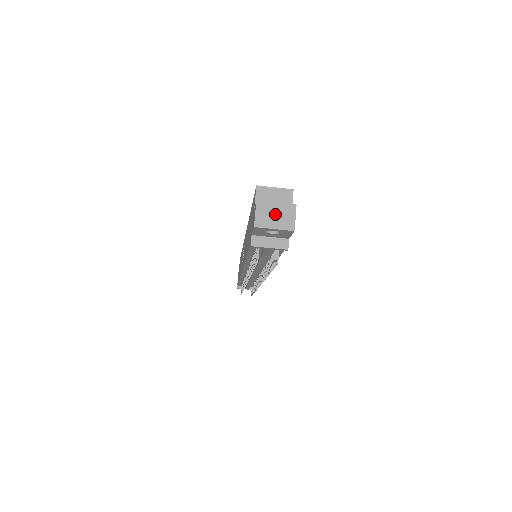
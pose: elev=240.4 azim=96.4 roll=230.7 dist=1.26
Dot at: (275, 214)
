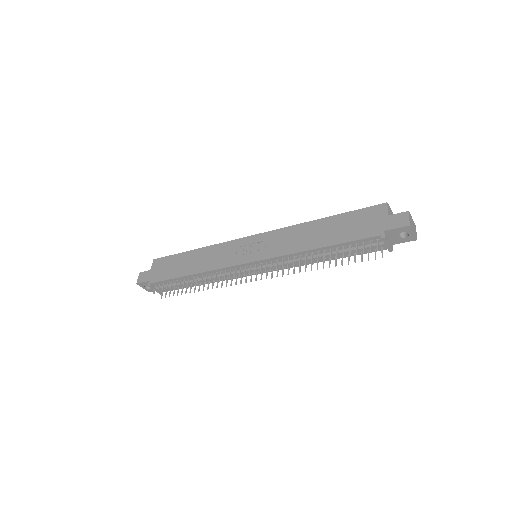
Dot at: (413, 225)
